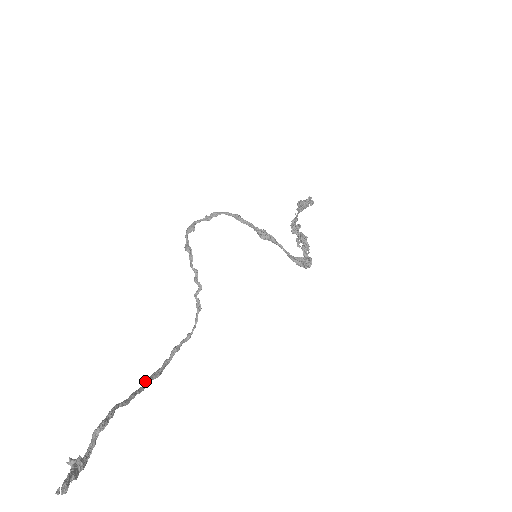
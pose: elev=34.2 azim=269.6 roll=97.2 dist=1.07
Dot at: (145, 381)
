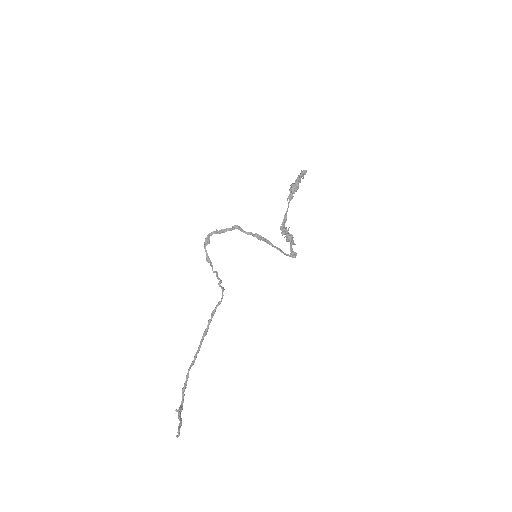
Dot at: (200, 343)
